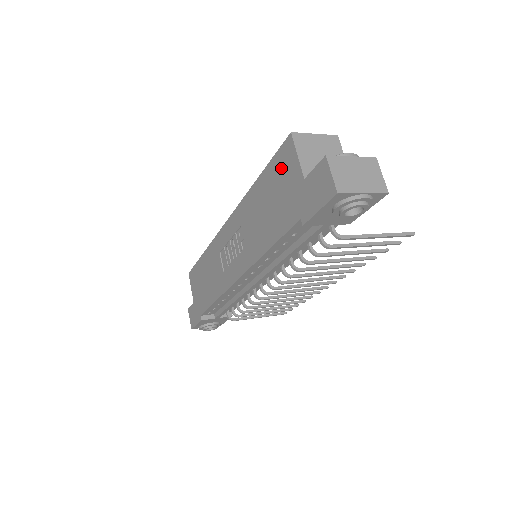
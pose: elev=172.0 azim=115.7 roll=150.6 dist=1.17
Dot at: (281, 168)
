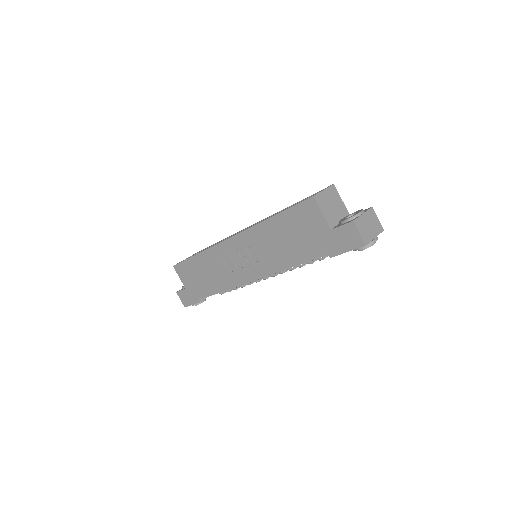
Dot at: (303, 217)
